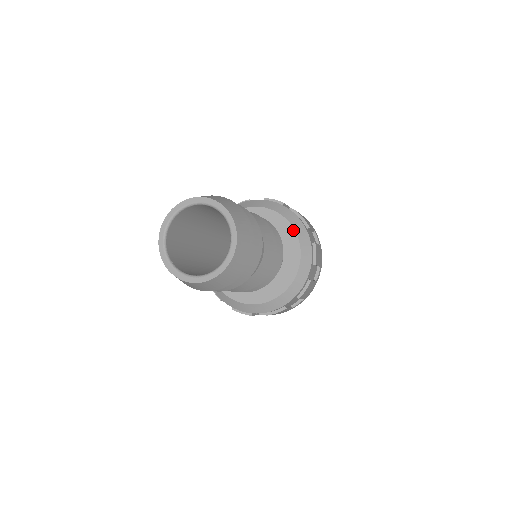
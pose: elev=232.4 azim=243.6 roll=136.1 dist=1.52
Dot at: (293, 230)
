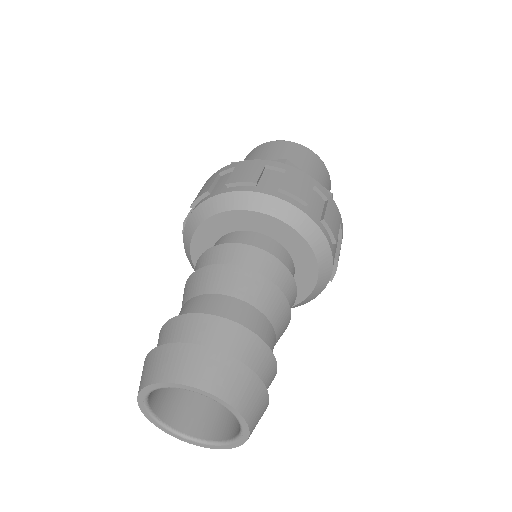
Dot at: (314, 257)
